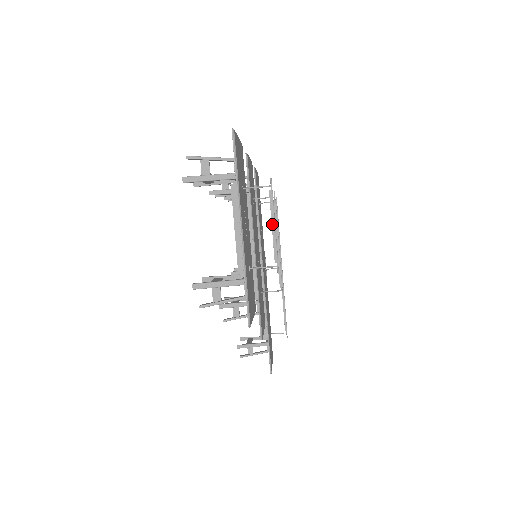
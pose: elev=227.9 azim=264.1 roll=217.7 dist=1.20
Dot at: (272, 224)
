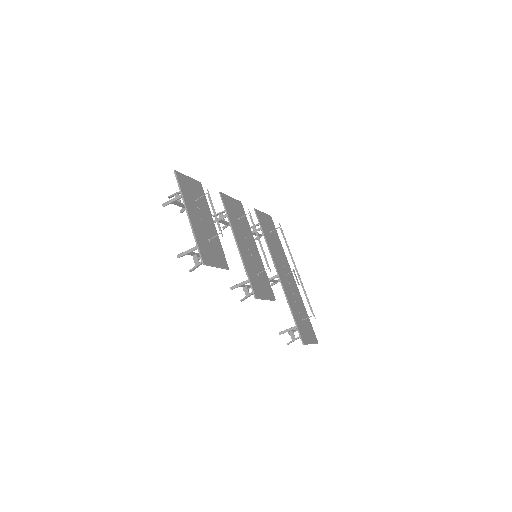
Dot at: (213, 212)
